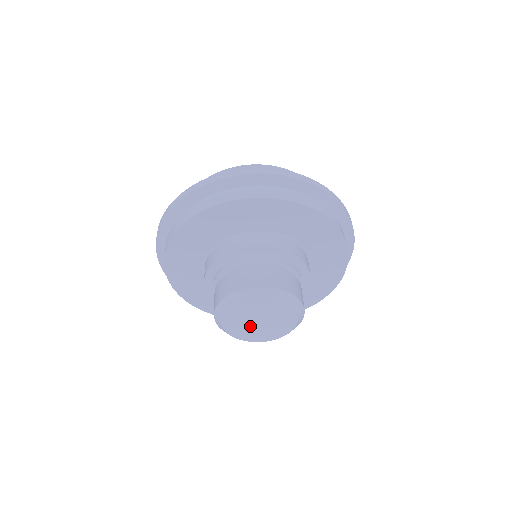
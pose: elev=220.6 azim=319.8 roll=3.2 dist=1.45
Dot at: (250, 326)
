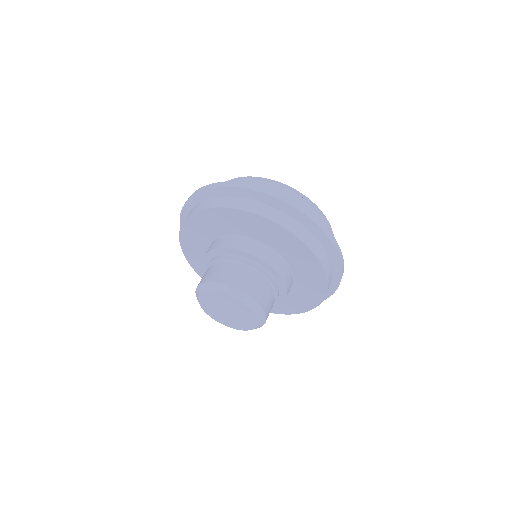
Dot at: (218, 308)
